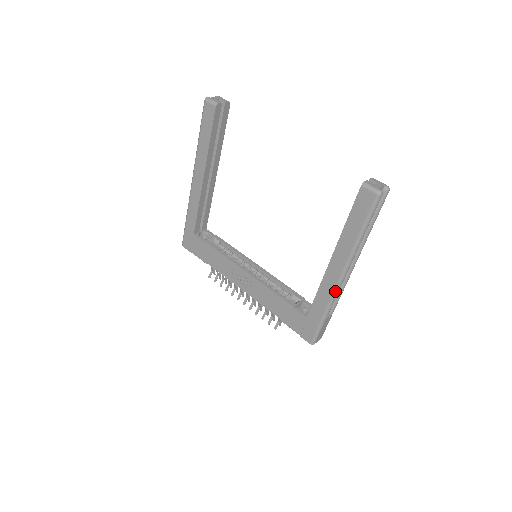
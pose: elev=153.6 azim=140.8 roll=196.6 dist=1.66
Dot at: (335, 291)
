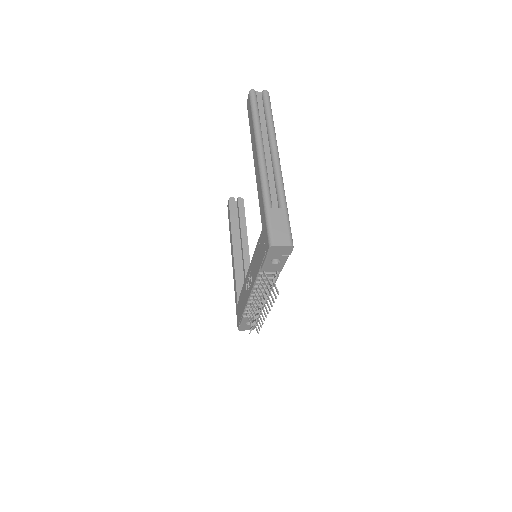
Dot at: (260, 174)
